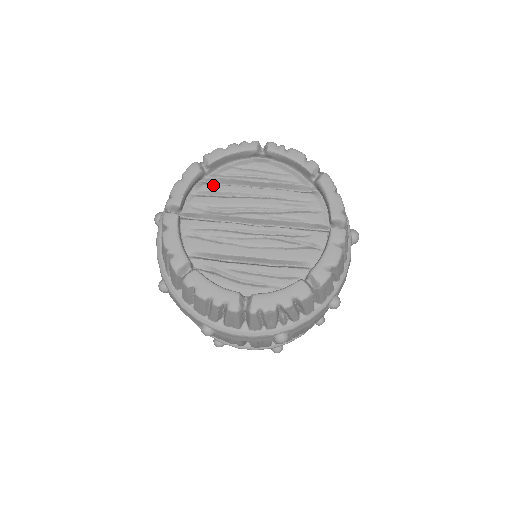
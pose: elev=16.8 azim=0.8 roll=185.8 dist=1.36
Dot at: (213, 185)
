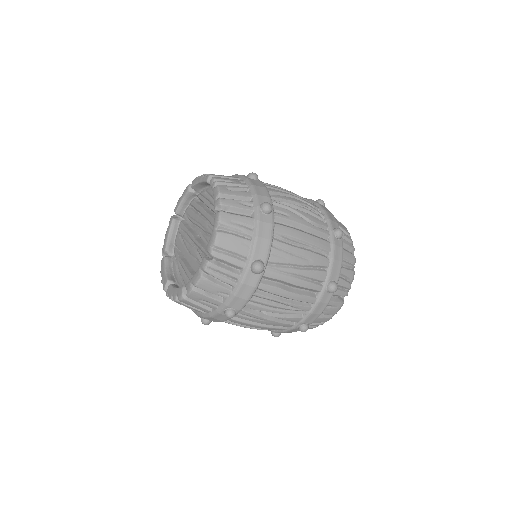
Dot at: (195, 202)
